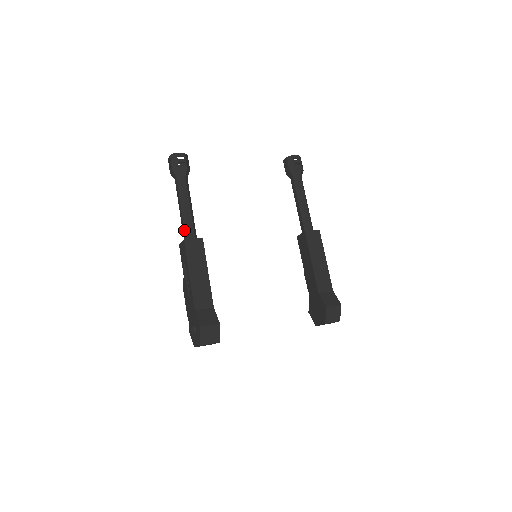
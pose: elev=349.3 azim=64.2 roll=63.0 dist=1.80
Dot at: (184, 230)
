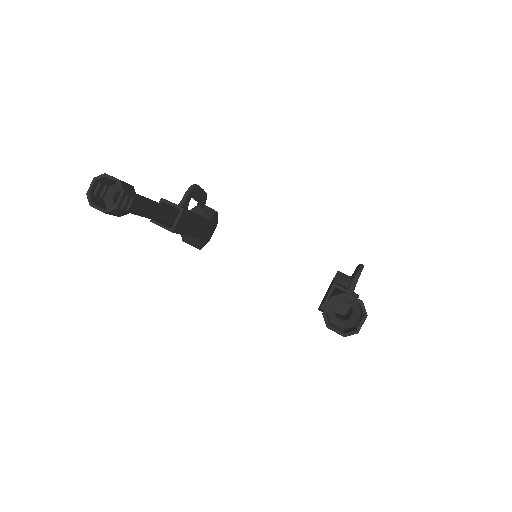
Dot at: occluded
